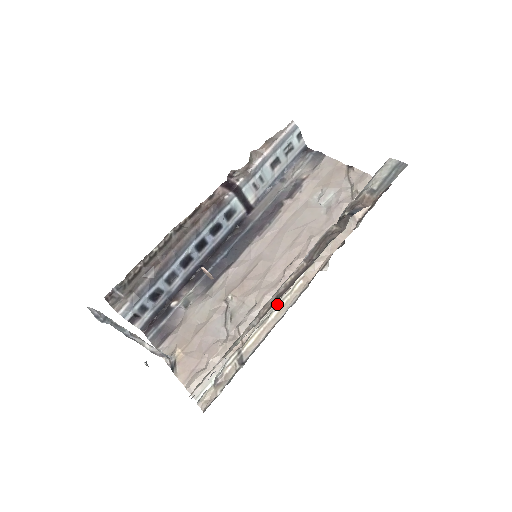
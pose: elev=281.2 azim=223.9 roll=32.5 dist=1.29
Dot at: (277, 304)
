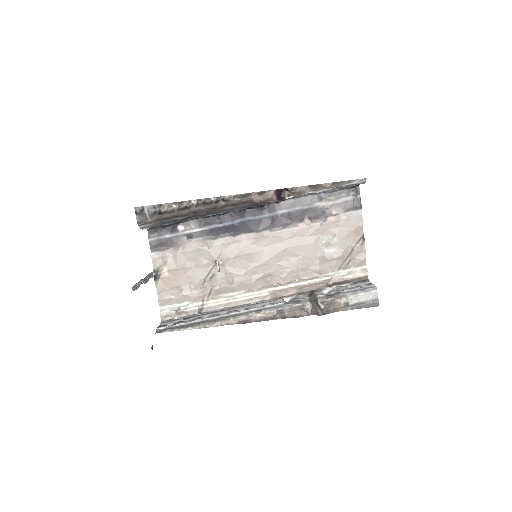
Dot at: (244, 294)
